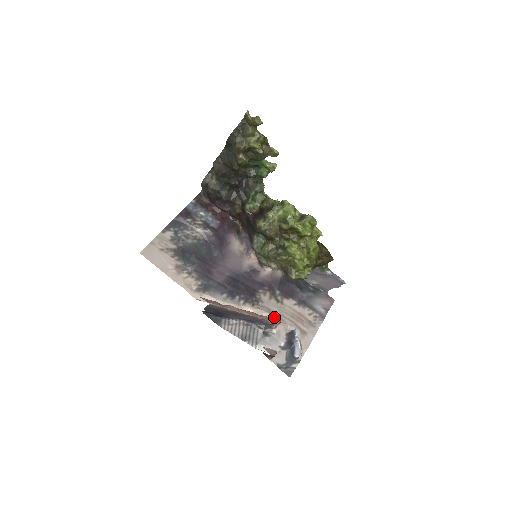
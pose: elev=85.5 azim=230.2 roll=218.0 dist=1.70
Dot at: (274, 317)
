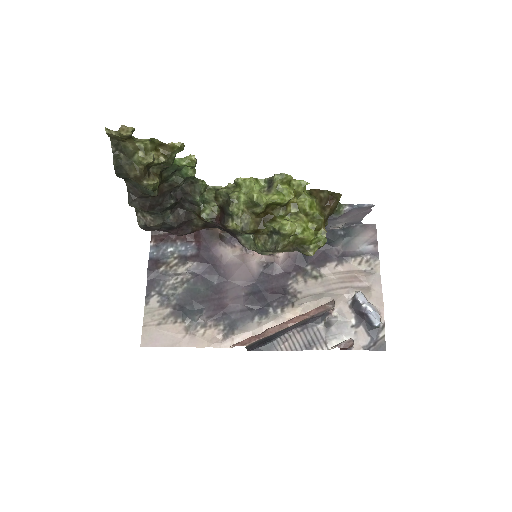
Dot at: (324, 300)
